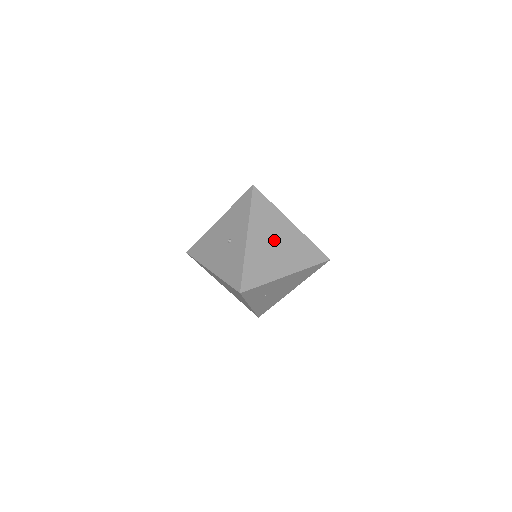
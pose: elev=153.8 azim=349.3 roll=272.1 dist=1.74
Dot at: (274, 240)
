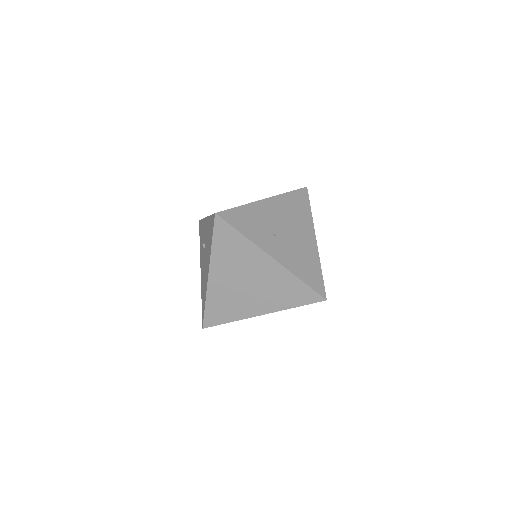
Dot at: occluded
